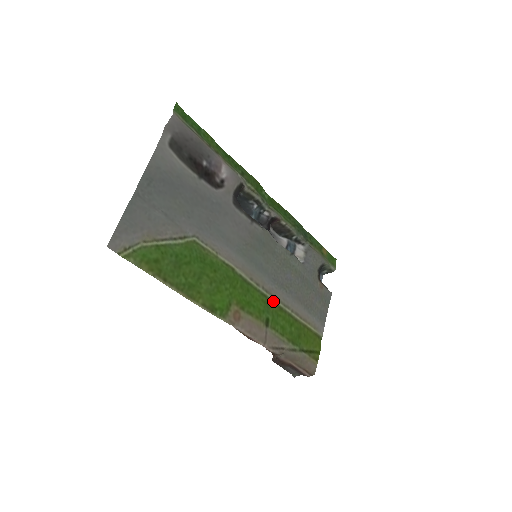
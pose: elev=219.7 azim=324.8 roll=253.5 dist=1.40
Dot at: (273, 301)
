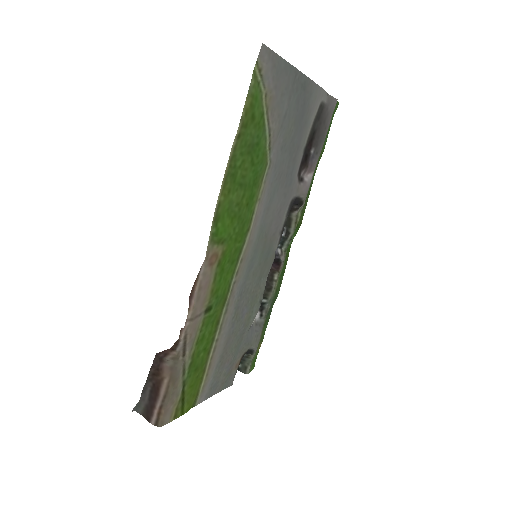
Dot at: (224, 305)
